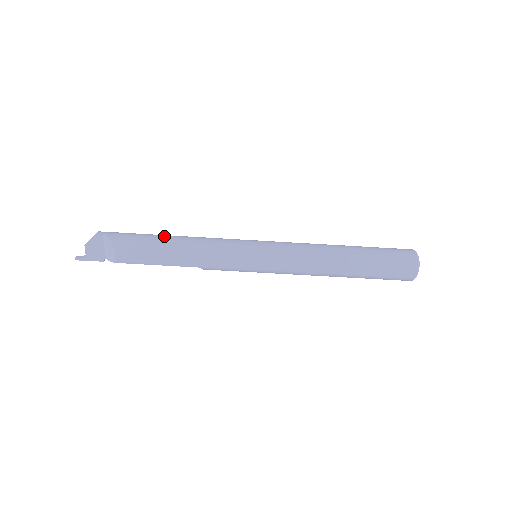
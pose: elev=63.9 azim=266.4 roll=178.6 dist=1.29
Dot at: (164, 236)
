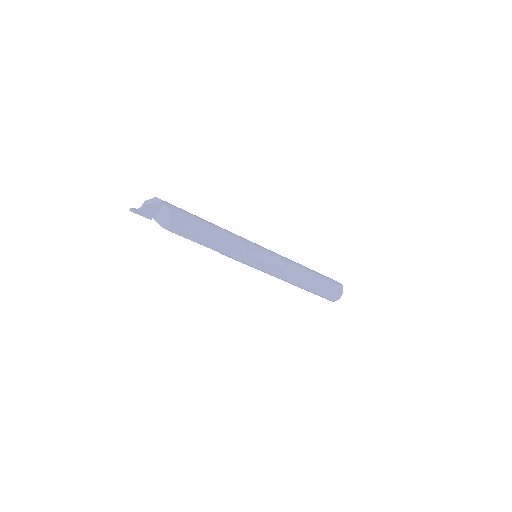
Dot at: (207, 223)
